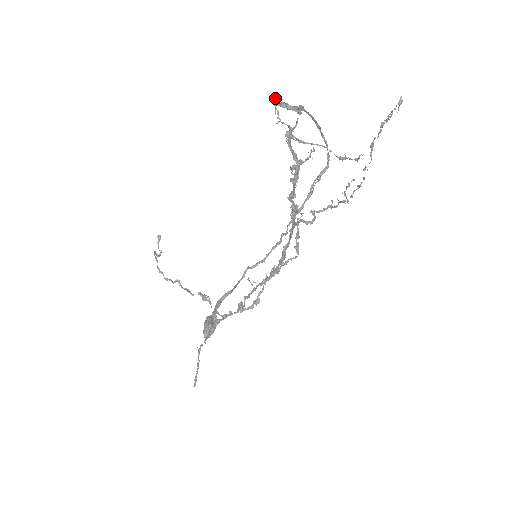
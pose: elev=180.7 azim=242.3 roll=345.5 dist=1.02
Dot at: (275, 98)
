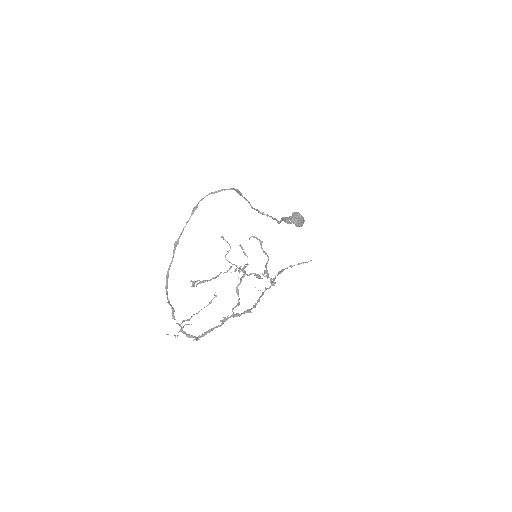
Dot at: occluded
